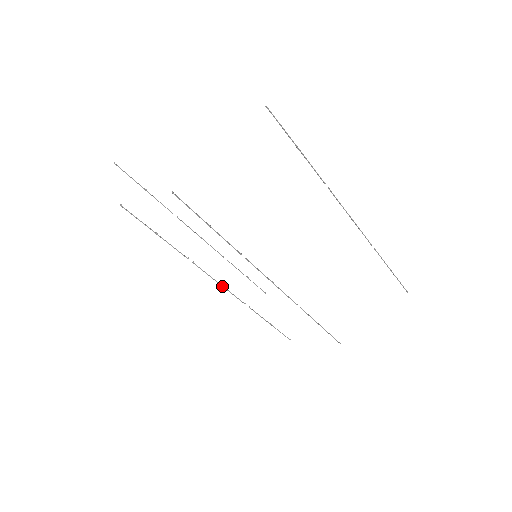
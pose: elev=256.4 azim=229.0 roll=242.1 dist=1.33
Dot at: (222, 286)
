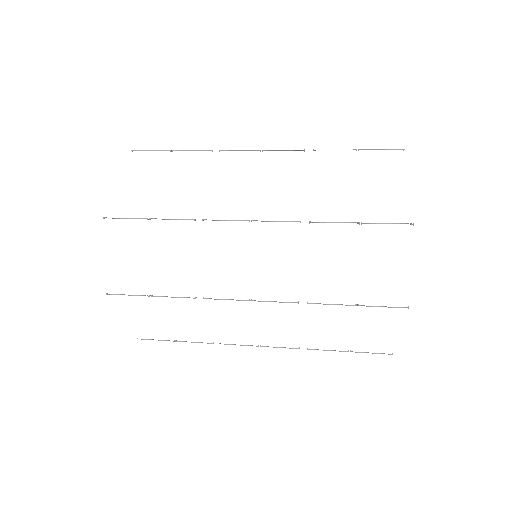
Dot at: occluded
